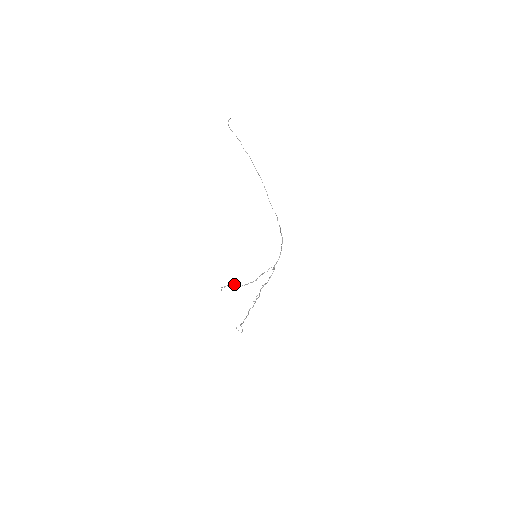
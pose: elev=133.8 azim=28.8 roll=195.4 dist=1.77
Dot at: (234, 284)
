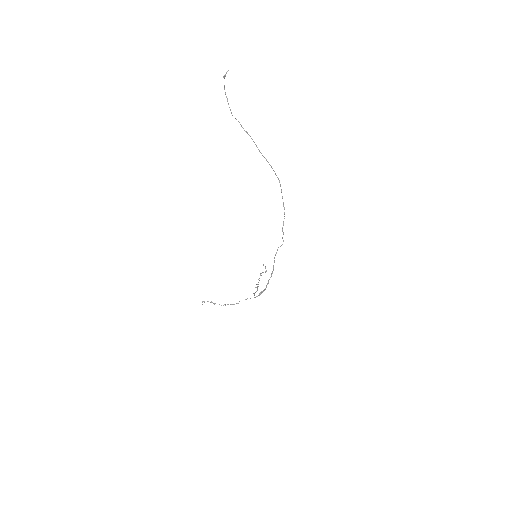
Dot at: (214, 304)
